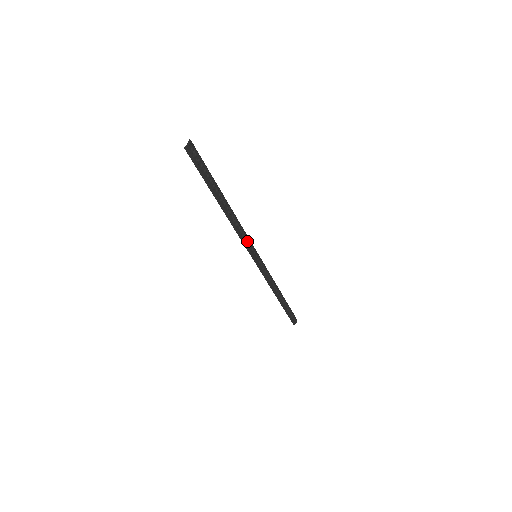
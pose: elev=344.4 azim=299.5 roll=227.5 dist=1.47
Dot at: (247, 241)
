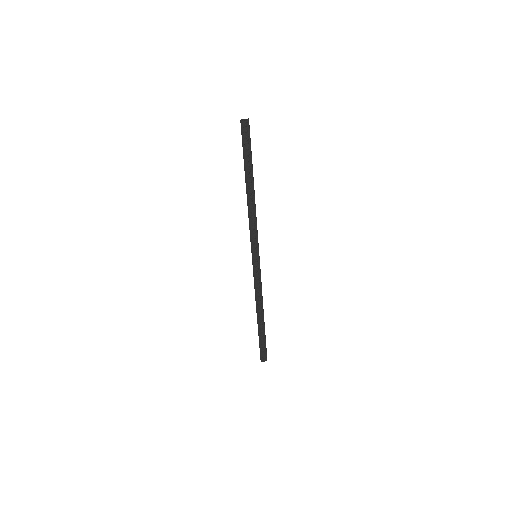
Dot at: (254, 235)
